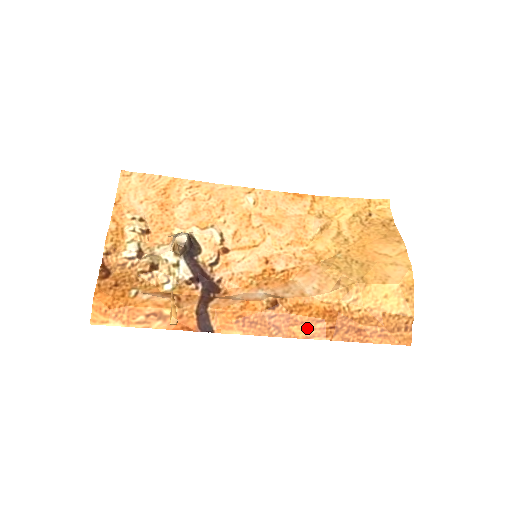
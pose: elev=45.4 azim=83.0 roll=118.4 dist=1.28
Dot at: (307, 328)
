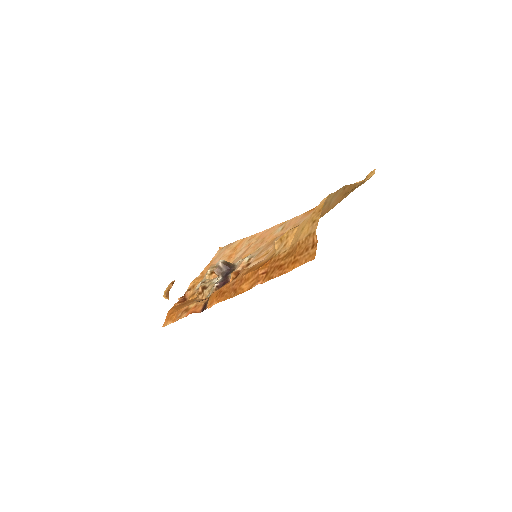
Dot at: (250, 282)
